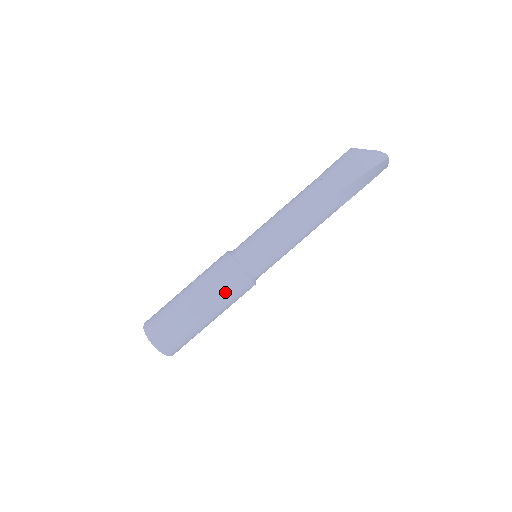
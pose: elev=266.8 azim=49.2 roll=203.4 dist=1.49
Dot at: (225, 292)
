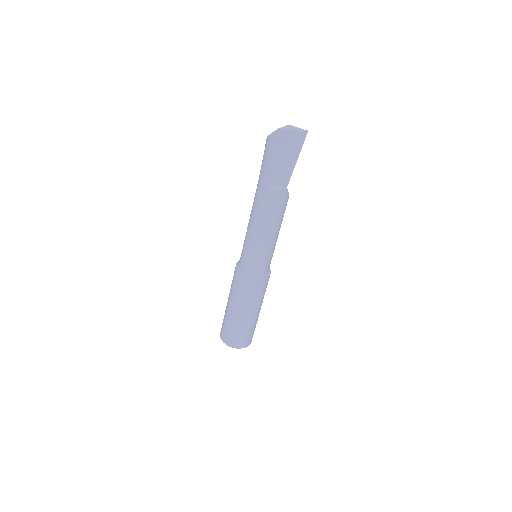
Dot at: (238, 292)
